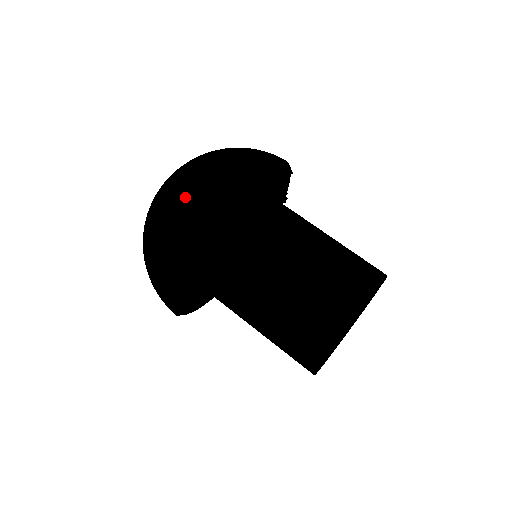
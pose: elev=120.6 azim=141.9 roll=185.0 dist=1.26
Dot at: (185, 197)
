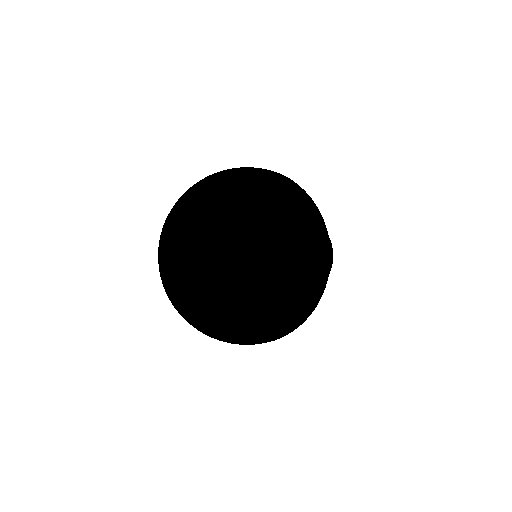
Dot at: (294, 314)
